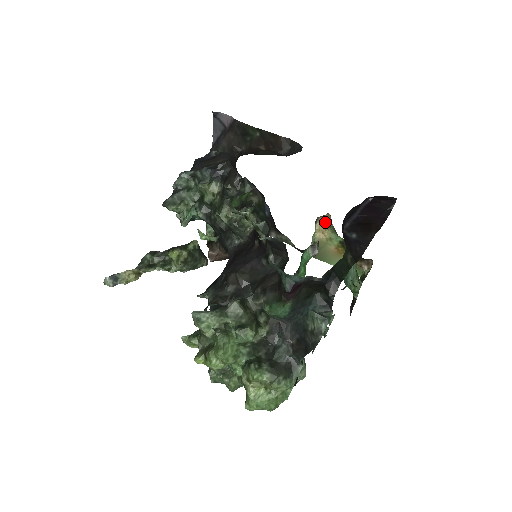
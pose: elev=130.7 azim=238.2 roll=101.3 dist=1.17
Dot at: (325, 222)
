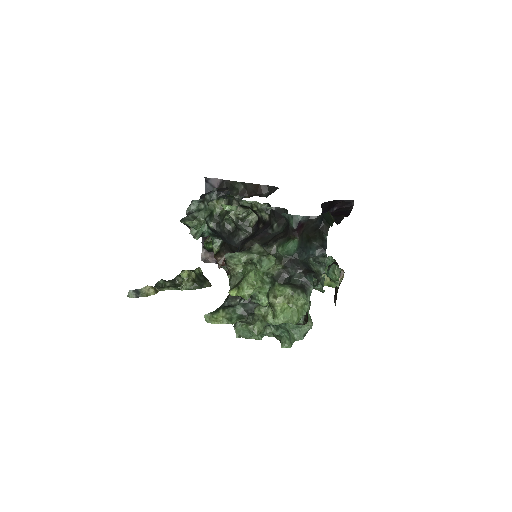
Dot at: occluded
